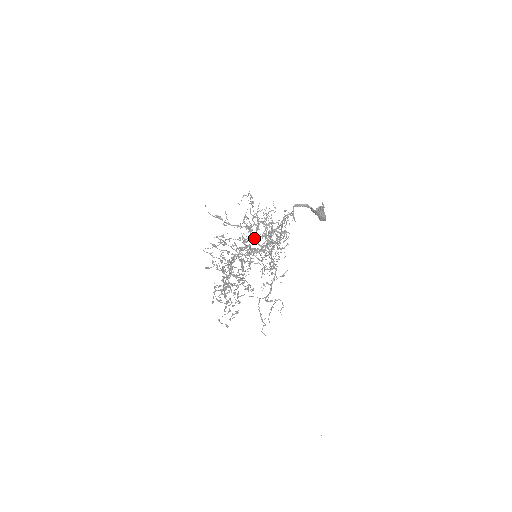
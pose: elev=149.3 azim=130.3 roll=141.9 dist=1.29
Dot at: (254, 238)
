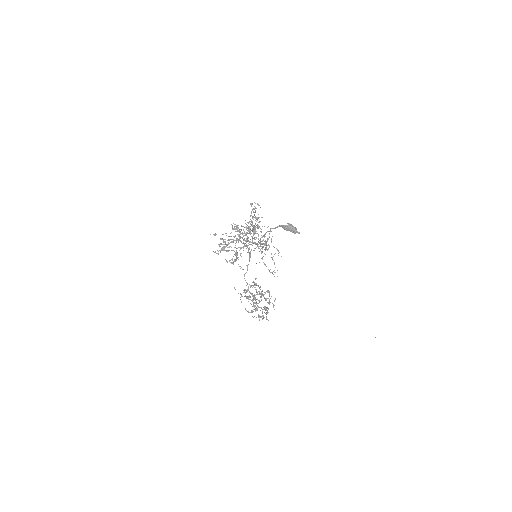
Dot at: occluded
